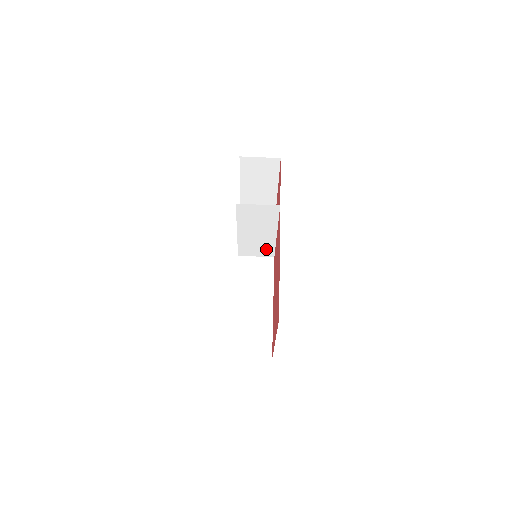
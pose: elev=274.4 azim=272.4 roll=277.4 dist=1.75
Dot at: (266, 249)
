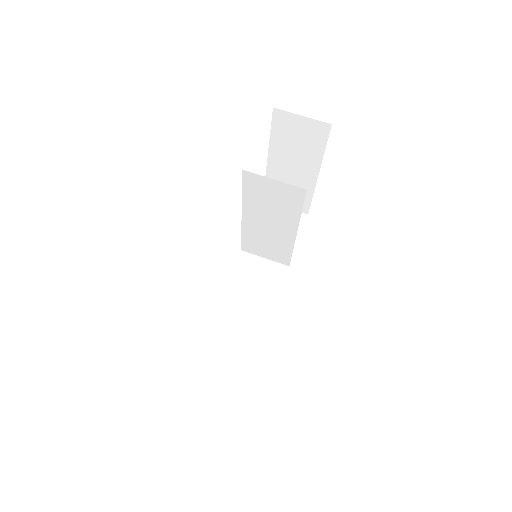
Dot at: (279, 251)
